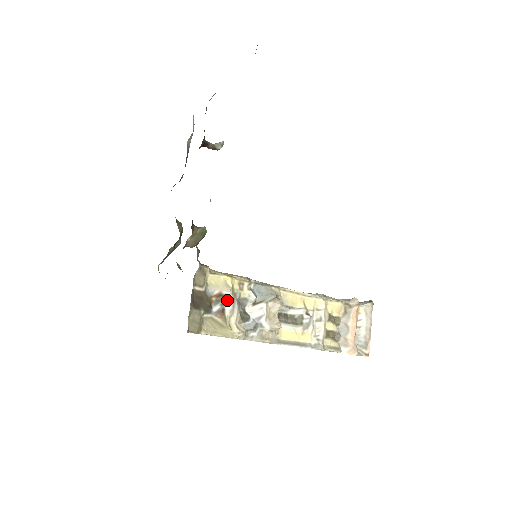
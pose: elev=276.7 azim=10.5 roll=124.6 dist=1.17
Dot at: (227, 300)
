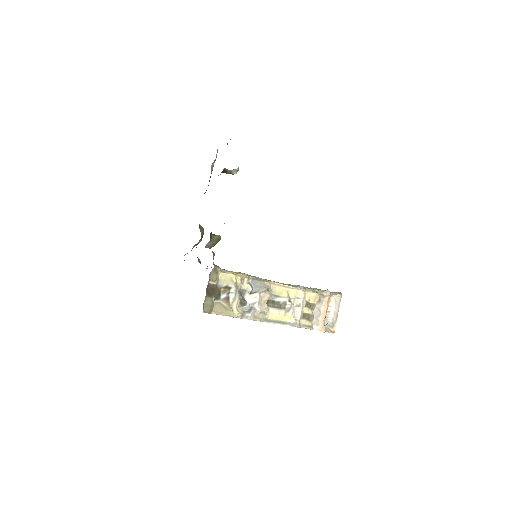
Dot at: (231, 291)
